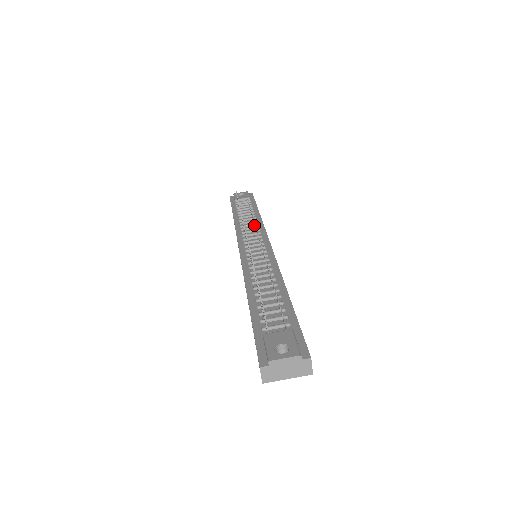
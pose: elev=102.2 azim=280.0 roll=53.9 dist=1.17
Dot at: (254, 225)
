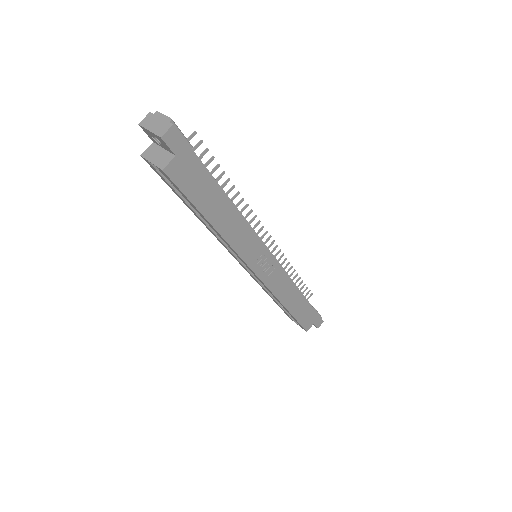
Dot at: occluded
